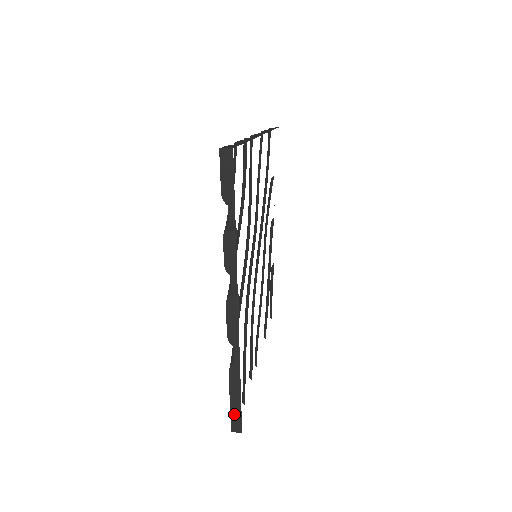
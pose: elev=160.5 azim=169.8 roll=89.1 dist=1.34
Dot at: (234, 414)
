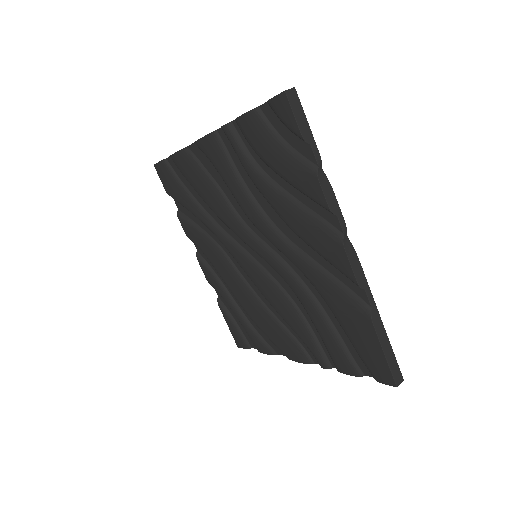
Dot at: (392, 365)
